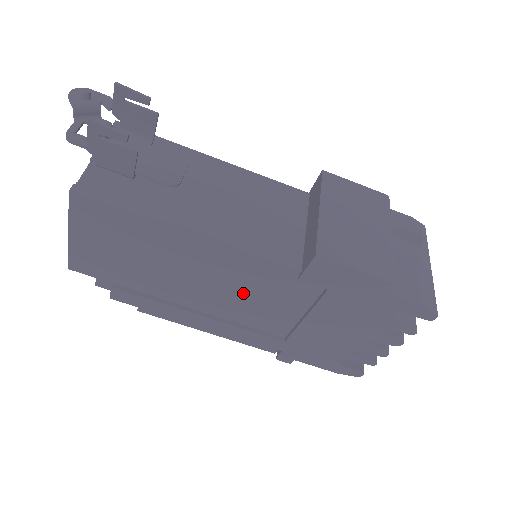
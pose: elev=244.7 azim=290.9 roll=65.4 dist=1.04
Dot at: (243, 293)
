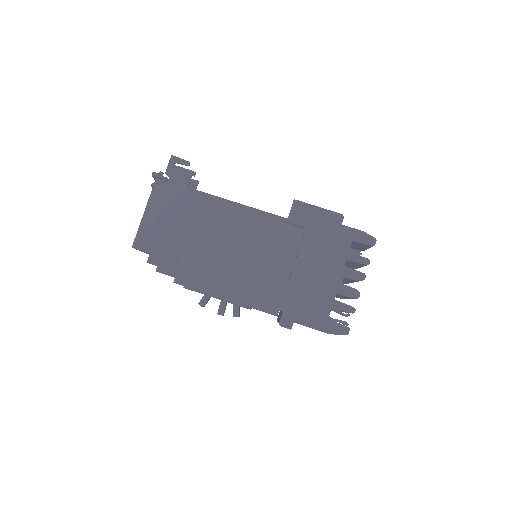
Dot at: (252, 248)
